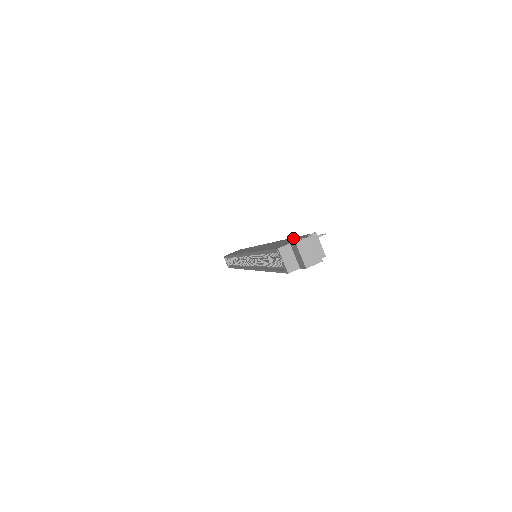
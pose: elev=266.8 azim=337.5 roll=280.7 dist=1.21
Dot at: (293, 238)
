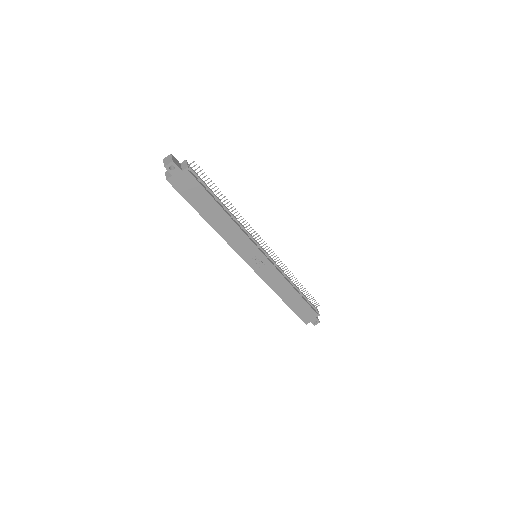
Dot at: occluded
